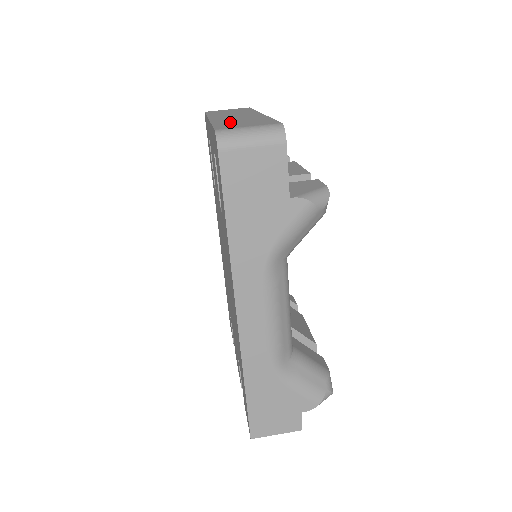
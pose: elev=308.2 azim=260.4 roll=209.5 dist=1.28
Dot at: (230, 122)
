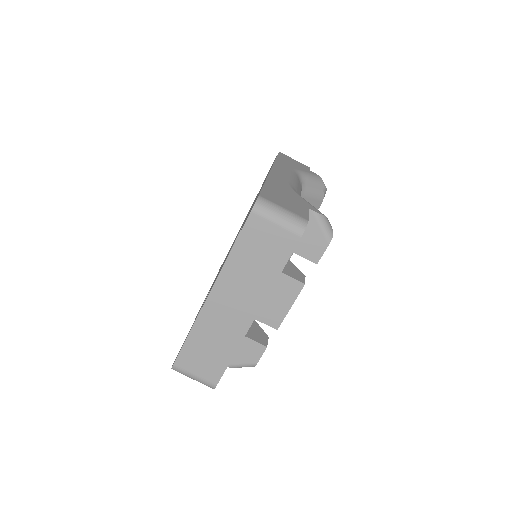
Dot at: (202, 342)
